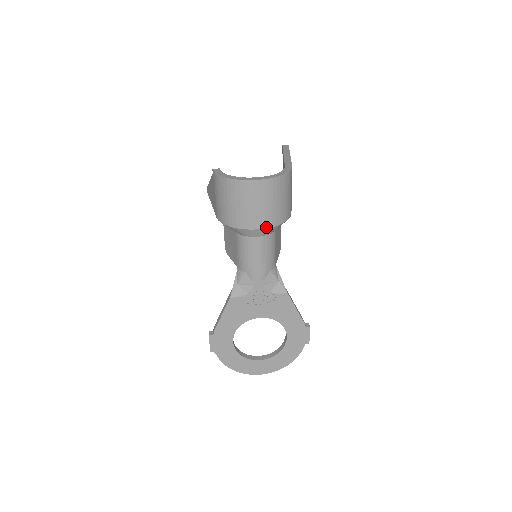
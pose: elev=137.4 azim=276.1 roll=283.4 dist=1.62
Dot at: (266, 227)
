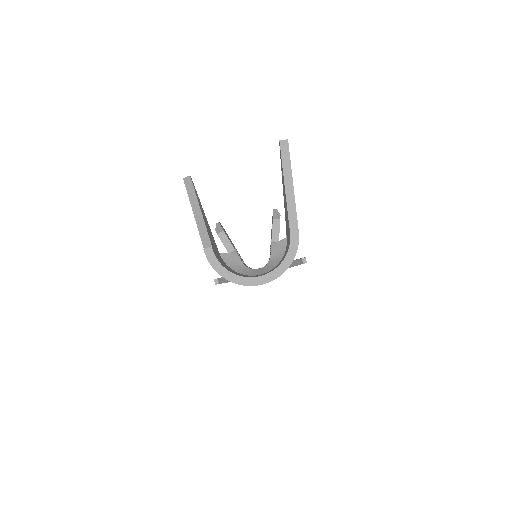
Dot at: occluded
